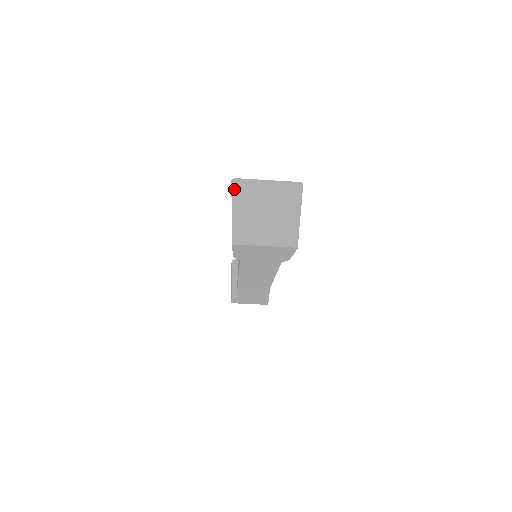
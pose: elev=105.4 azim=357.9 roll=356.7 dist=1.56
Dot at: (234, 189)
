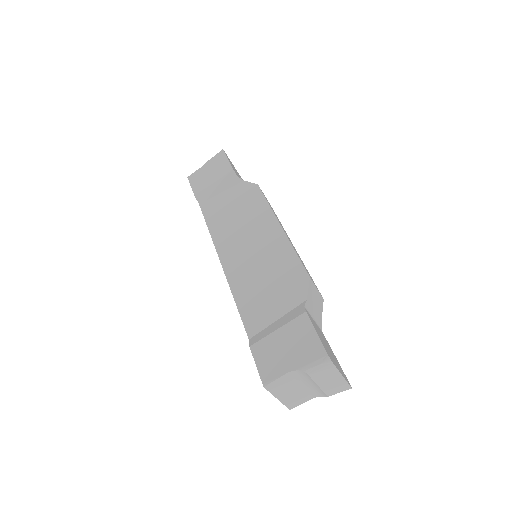
Dot at: (320, 365)
